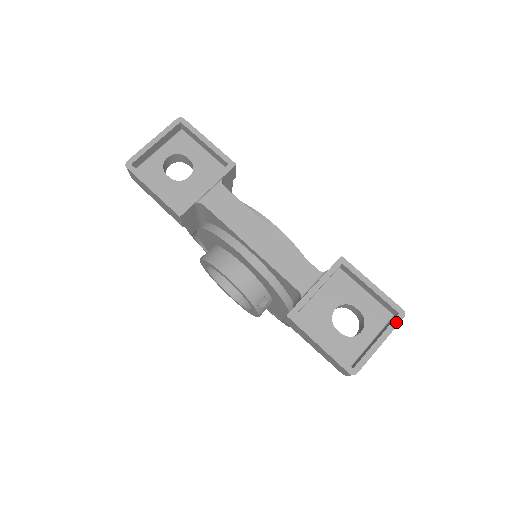
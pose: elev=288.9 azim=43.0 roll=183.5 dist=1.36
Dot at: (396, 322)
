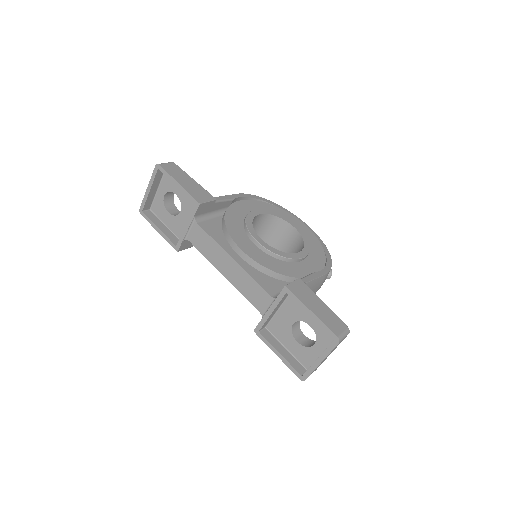
Dot at: (332, 346)
